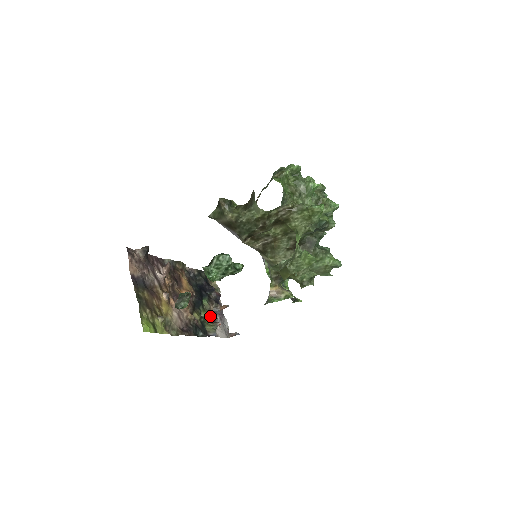
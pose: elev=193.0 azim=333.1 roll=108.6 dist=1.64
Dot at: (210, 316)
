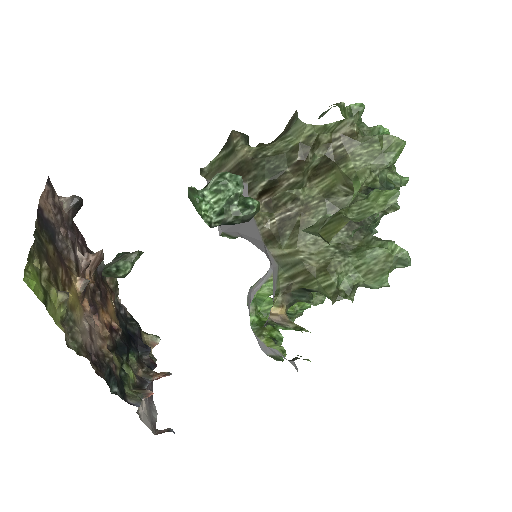
Dot at: (135, 380)
